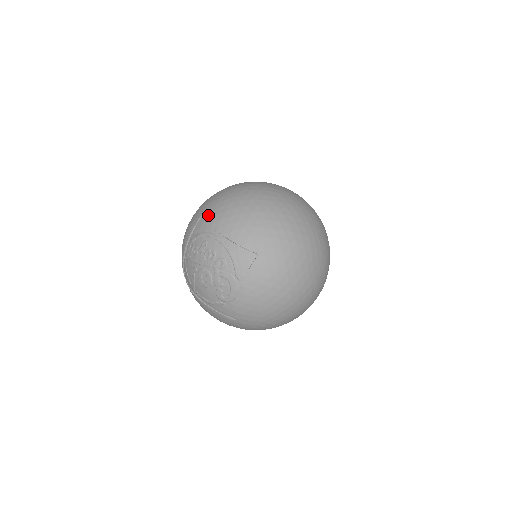
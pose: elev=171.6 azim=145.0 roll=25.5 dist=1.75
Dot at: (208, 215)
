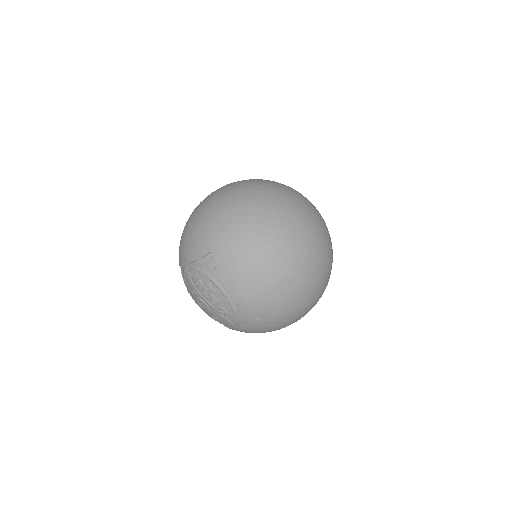
Dot at: (219, 261)
